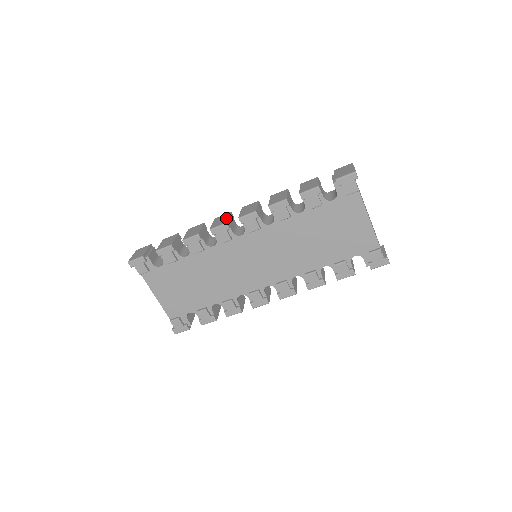
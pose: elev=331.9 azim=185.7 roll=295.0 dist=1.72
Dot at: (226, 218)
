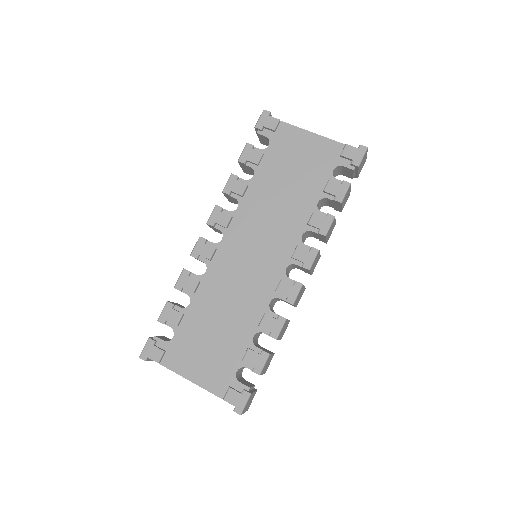
Dot at: occluded
